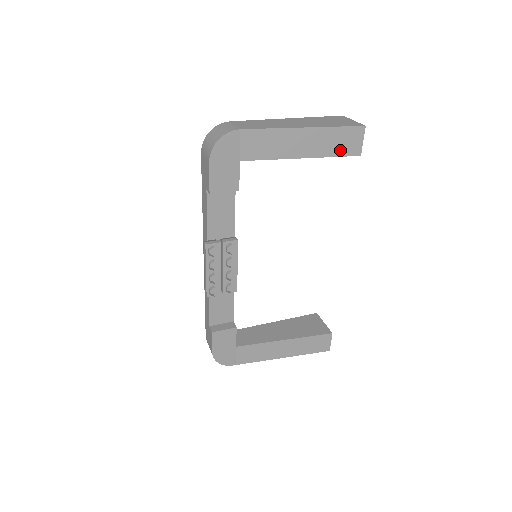
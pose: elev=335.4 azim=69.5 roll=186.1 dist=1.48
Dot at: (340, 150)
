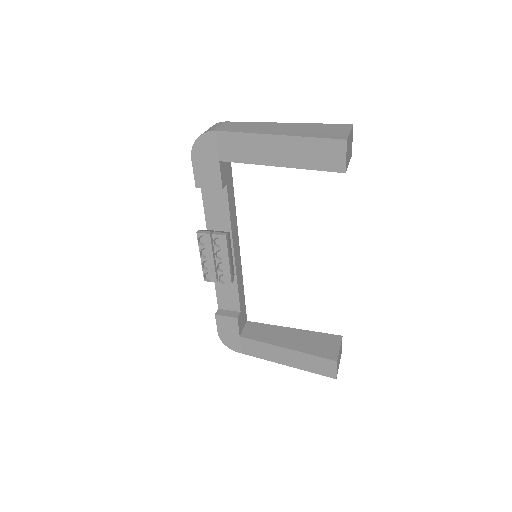
Dot at: (320, 163)
